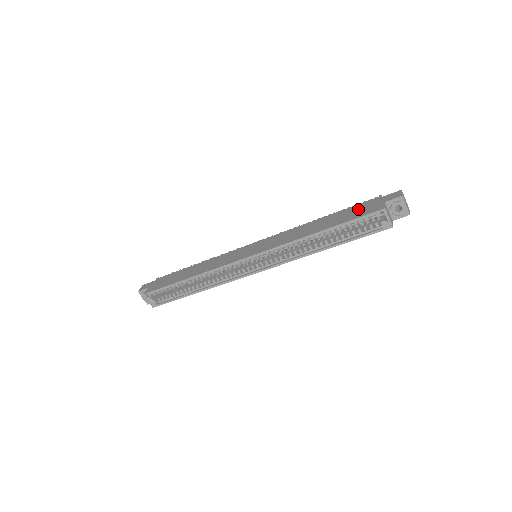
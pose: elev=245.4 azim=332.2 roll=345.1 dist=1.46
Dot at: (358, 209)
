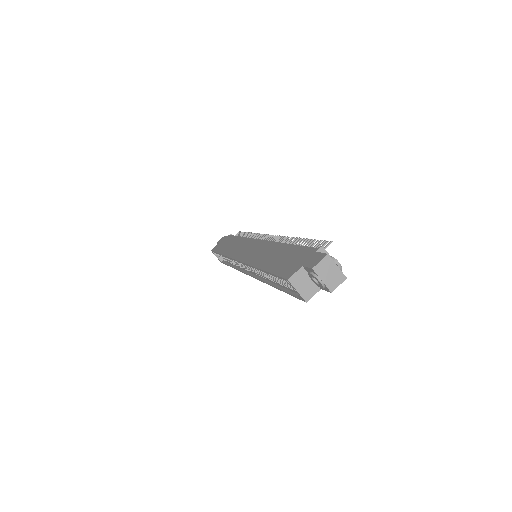
Dot at: (293, 257)
